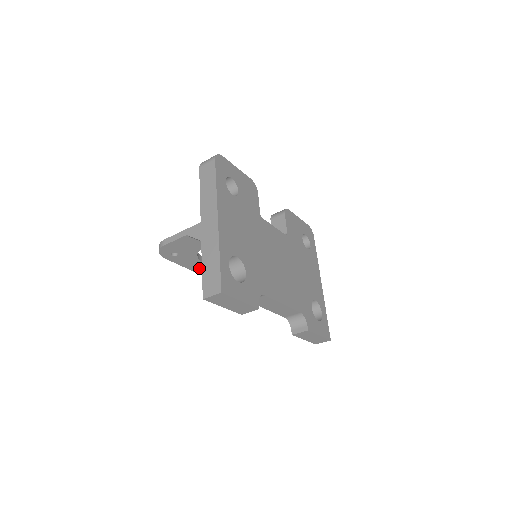
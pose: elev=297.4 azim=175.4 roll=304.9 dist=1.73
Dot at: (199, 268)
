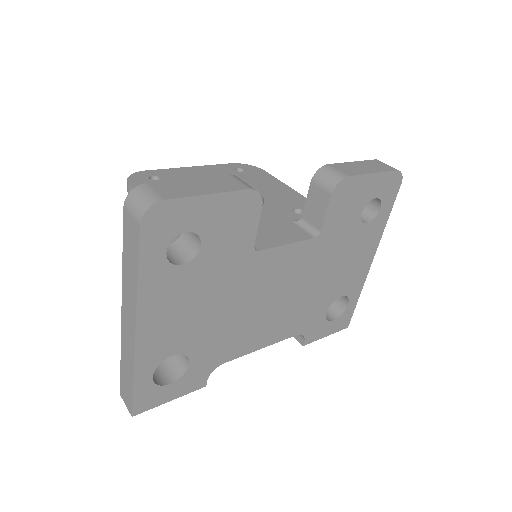
Dot at: occluded
